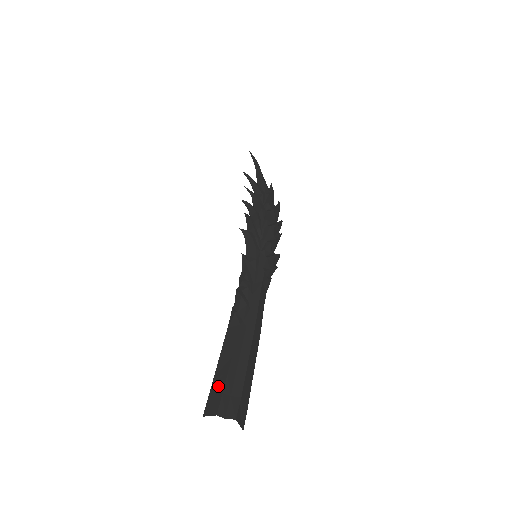
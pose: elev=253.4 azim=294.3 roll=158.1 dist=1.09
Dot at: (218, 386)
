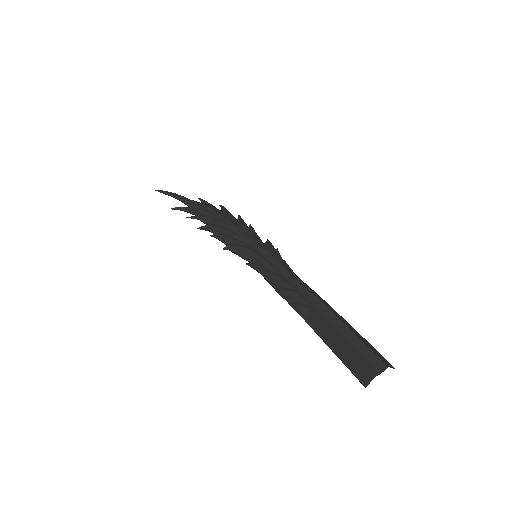
Dot at: (350, 360)
